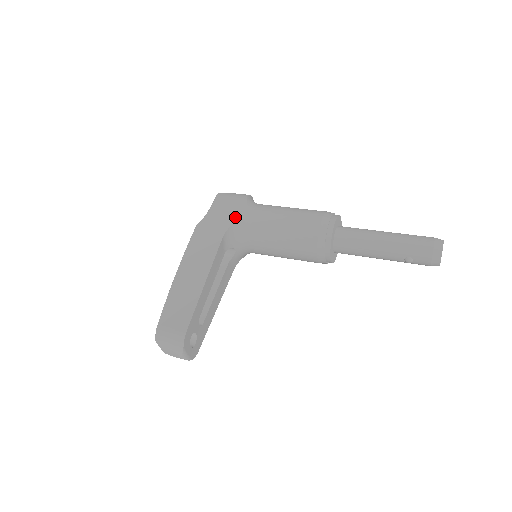
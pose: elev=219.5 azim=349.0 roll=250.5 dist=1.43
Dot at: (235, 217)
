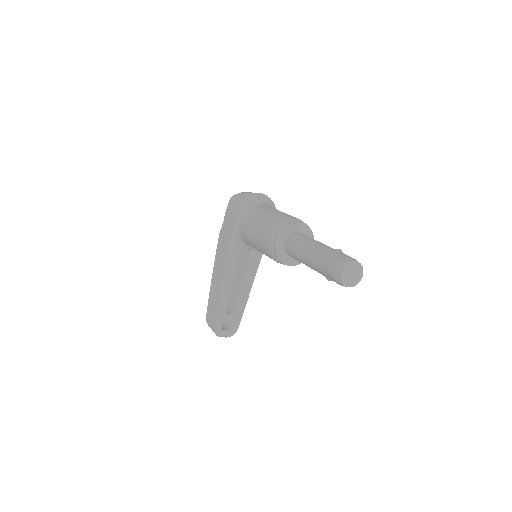
Dot at: (233, 228)
